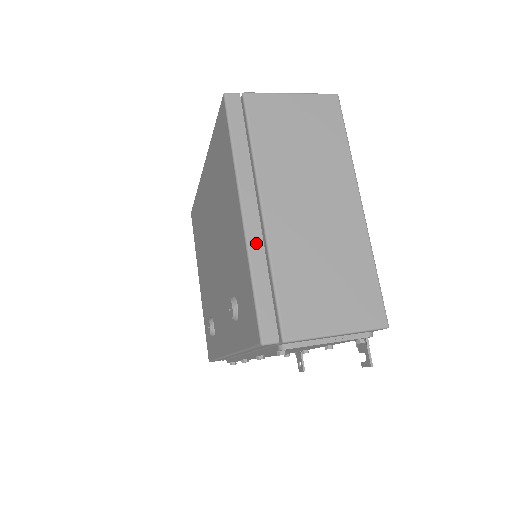
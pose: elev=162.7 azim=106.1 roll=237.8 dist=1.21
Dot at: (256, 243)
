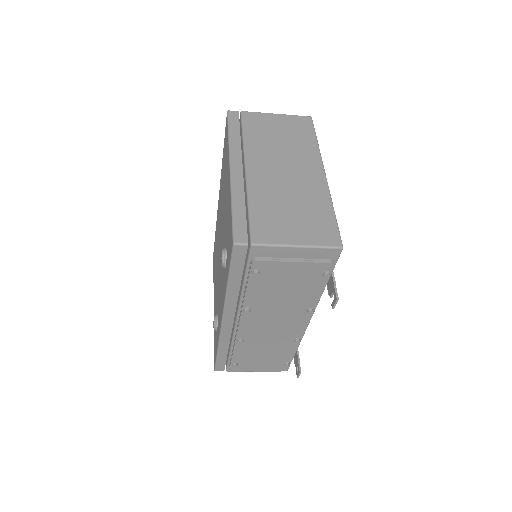
Dot at: (238, 186)
